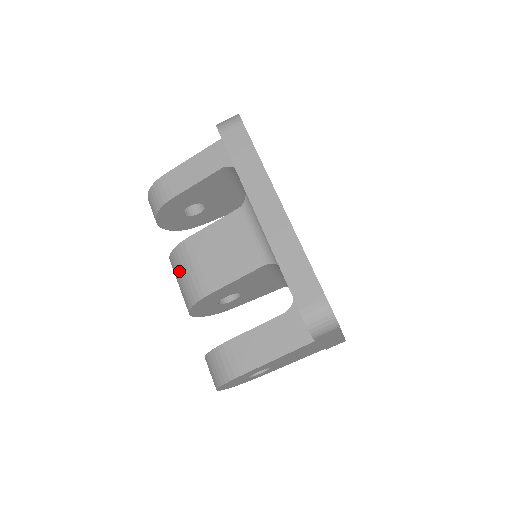
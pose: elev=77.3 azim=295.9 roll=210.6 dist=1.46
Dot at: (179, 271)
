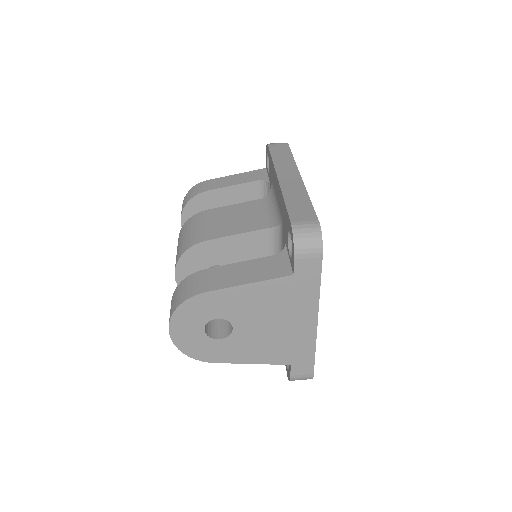
Dot at: (186, 231)
